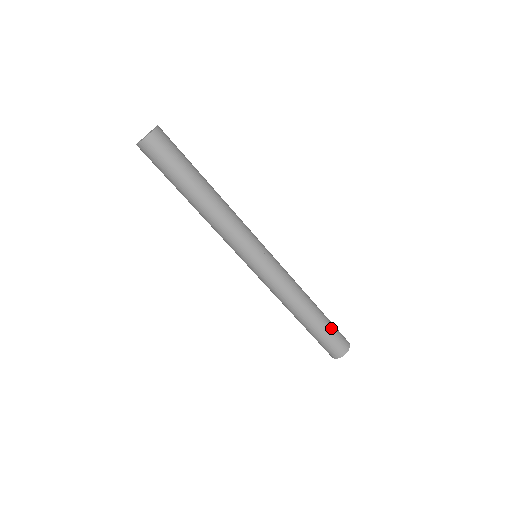
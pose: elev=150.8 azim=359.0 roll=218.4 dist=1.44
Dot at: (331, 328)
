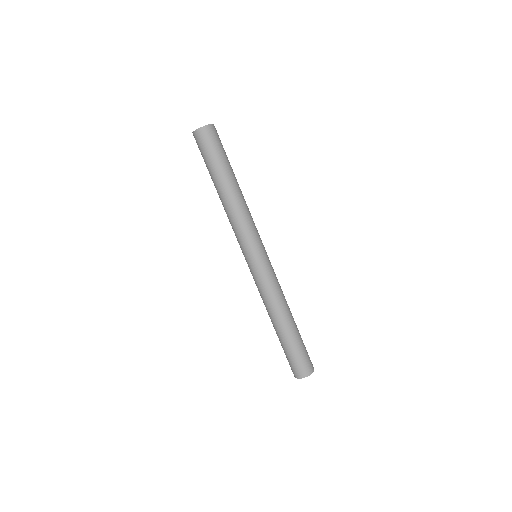
Dot at: occluded
